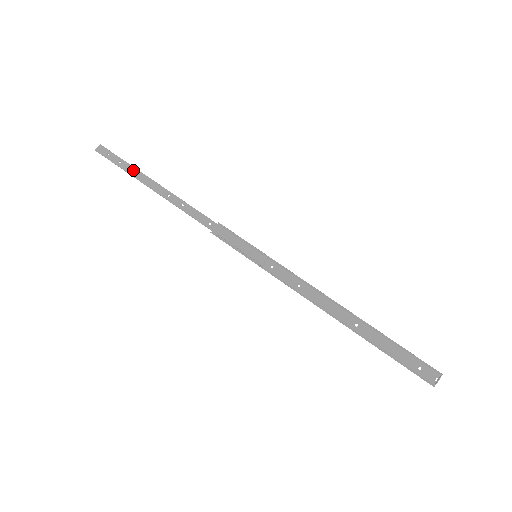
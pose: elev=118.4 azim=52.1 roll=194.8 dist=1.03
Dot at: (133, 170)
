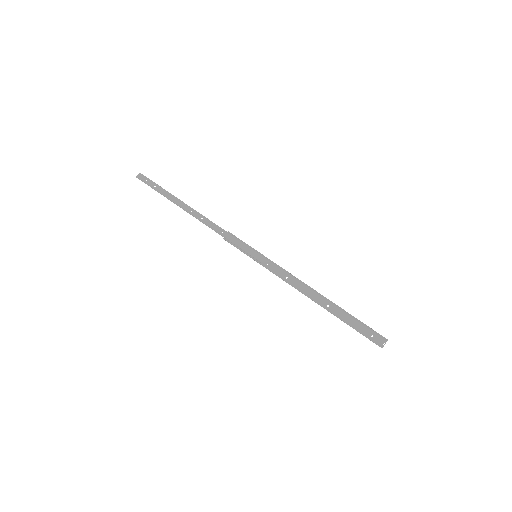
Dot at: (165, 192)
